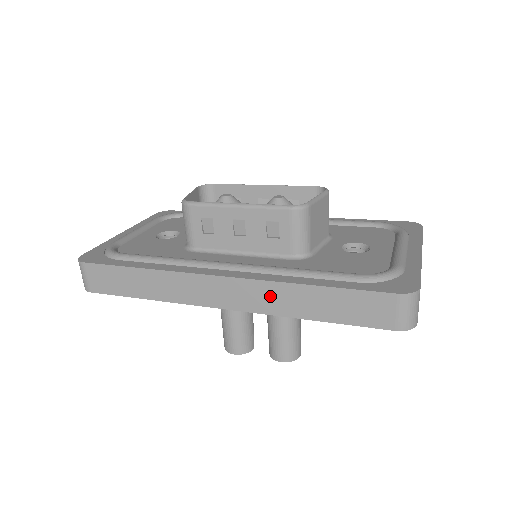
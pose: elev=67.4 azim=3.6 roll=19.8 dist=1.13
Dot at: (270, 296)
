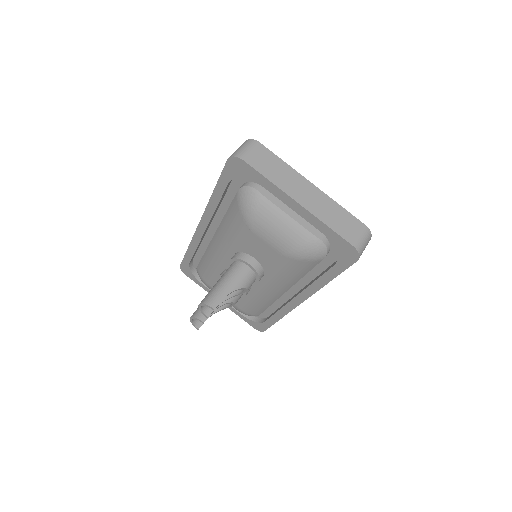
Dot at: occluded
